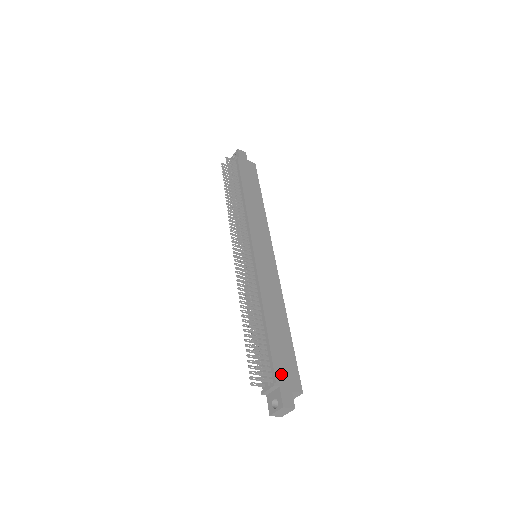
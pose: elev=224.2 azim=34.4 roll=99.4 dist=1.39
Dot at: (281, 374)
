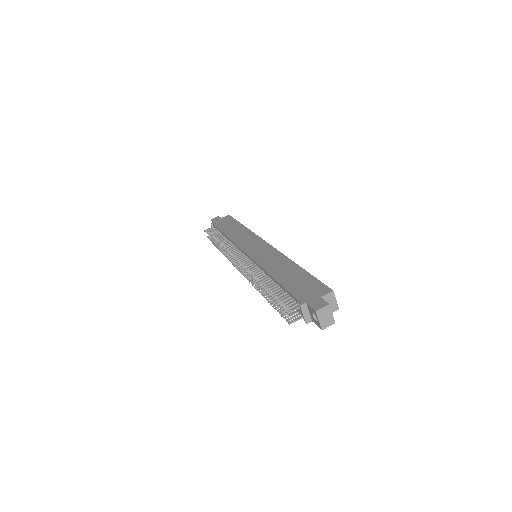
Dot at: (304, 295)
